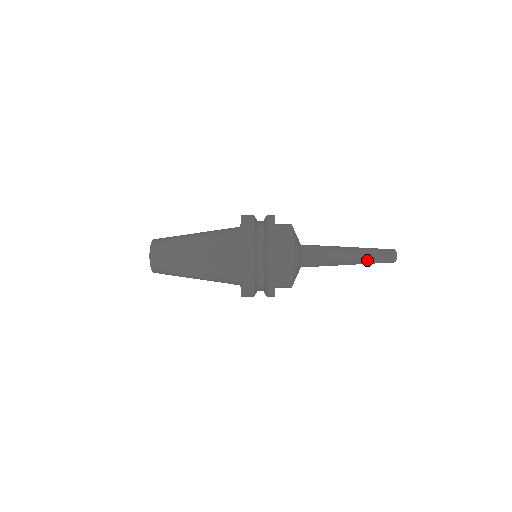
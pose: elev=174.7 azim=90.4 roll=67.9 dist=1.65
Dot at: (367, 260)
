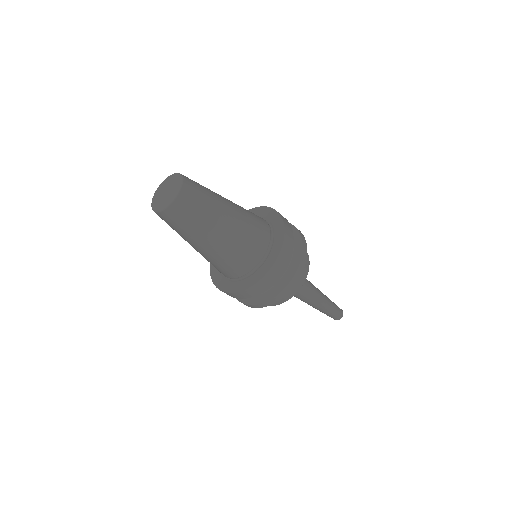
Dot at: (327, 309)
